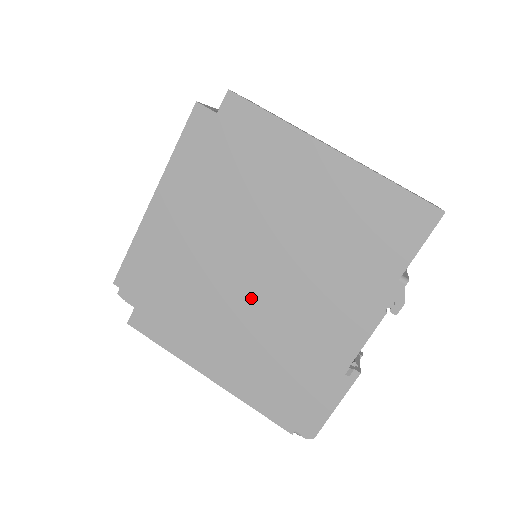
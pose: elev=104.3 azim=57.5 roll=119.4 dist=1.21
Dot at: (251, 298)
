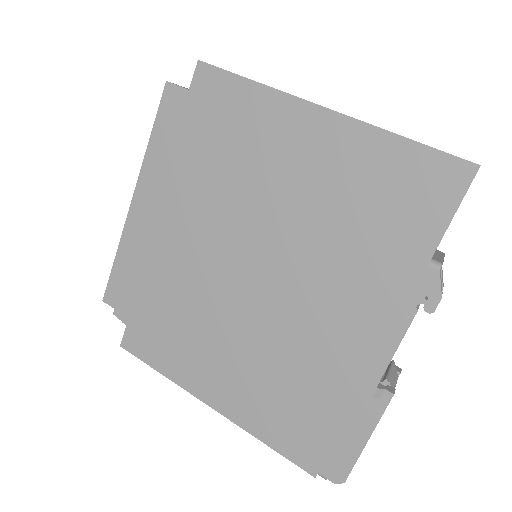
Dot at: (248, 305)
